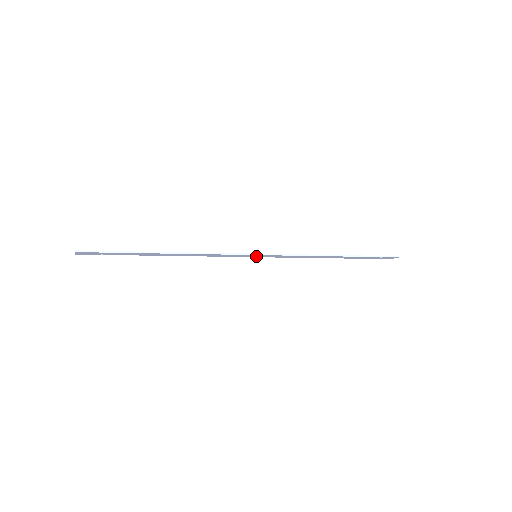
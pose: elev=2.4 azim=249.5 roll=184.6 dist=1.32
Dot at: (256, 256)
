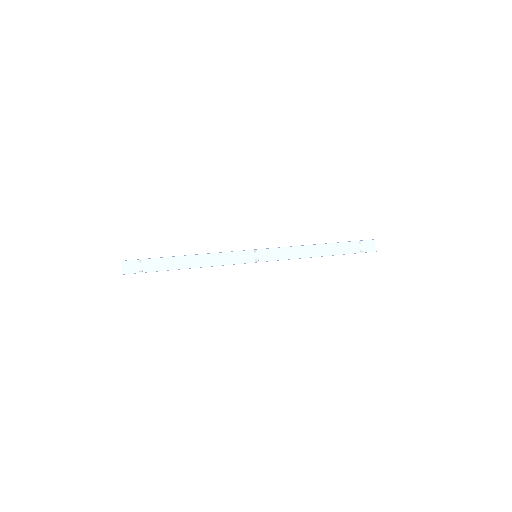
Dot at: (257, 254)
